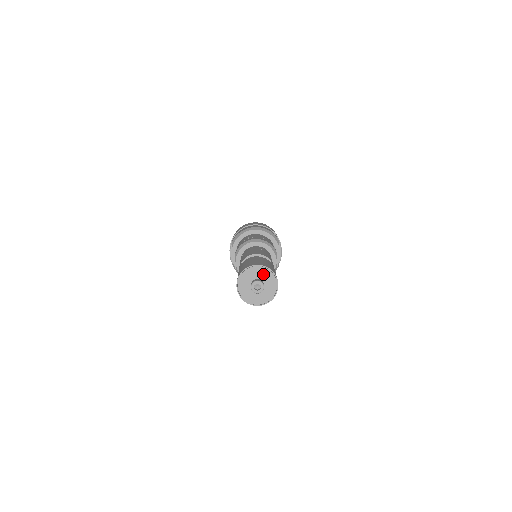
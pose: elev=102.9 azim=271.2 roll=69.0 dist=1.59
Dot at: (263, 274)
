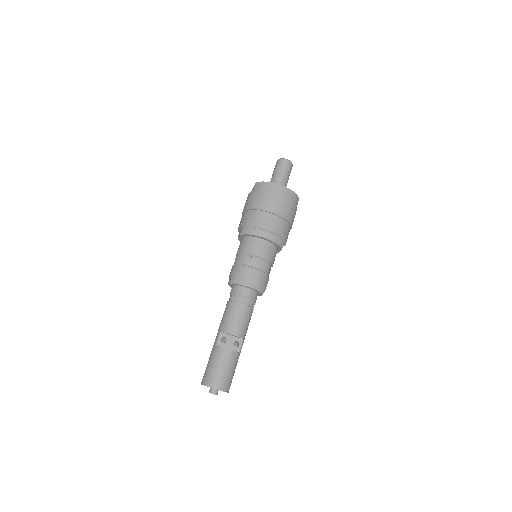
Dot at: occluded
